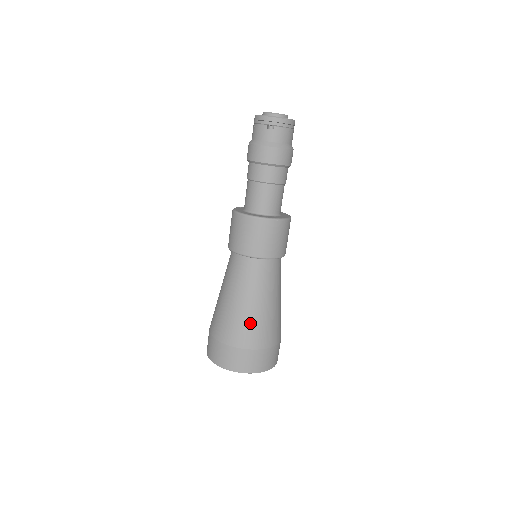
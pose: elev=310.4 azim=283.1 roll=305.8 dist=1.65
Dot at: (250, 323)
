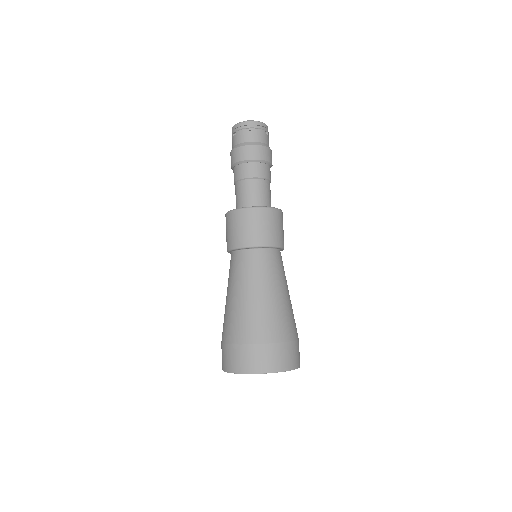
Dot at: (233, 316)
